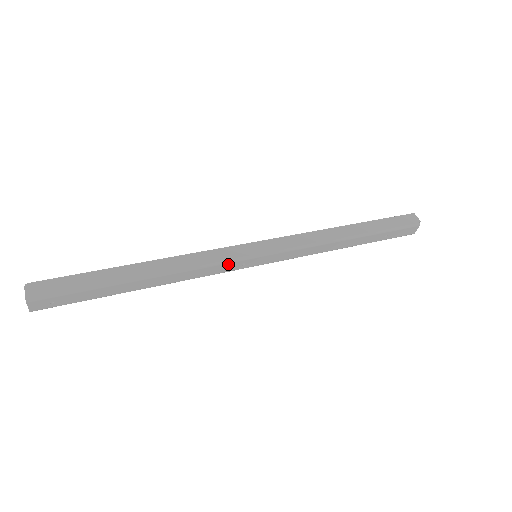
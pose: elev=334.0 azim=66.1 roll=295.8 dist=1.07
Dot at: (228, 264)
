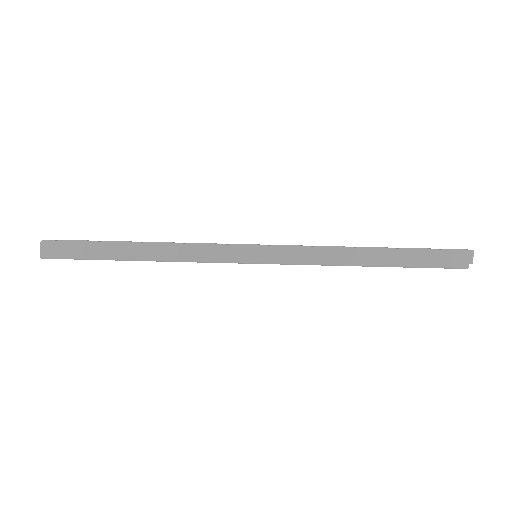
Dot at: (222, 262)
